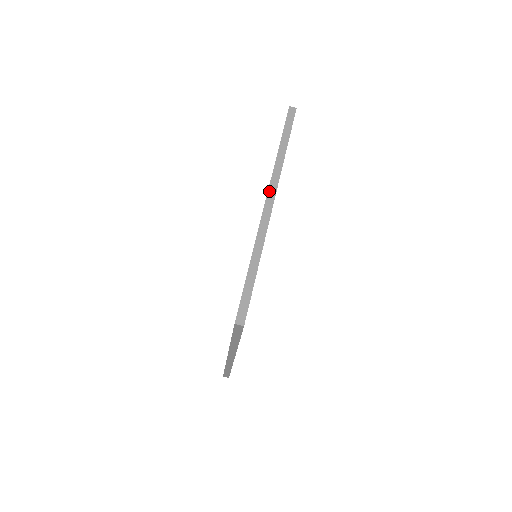
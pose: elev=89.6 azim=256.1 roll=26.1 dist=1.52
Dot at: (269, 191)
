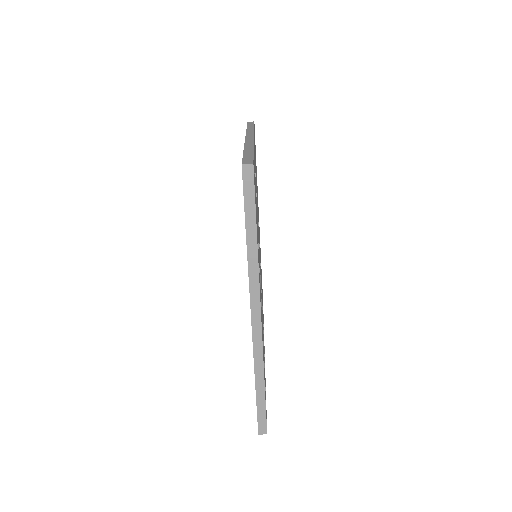
Dot at: (252, 305)
